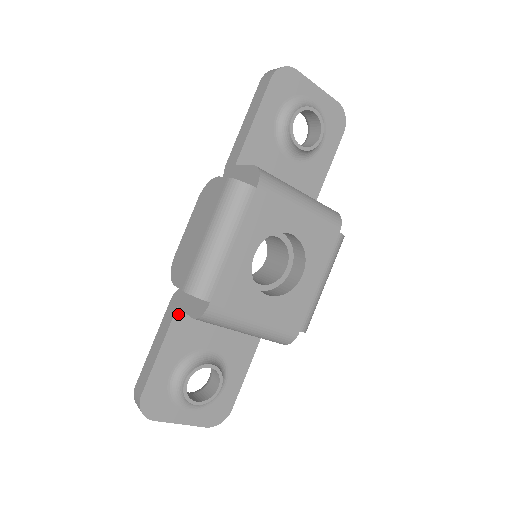
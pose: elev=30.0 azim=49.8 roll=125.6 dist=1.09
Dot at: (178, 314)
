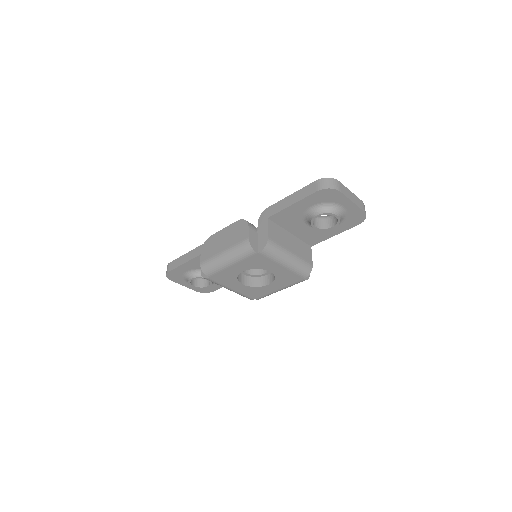
Dot at: occluded
